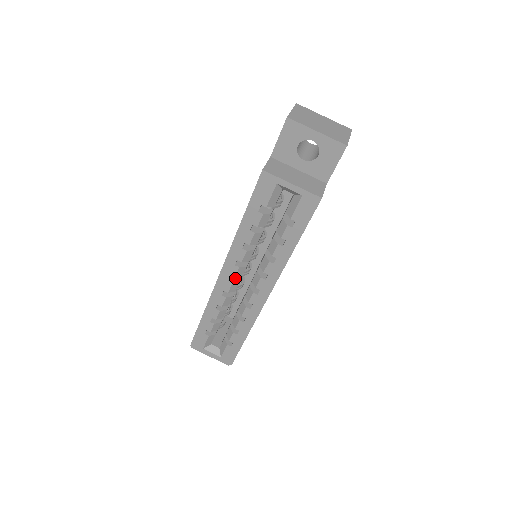
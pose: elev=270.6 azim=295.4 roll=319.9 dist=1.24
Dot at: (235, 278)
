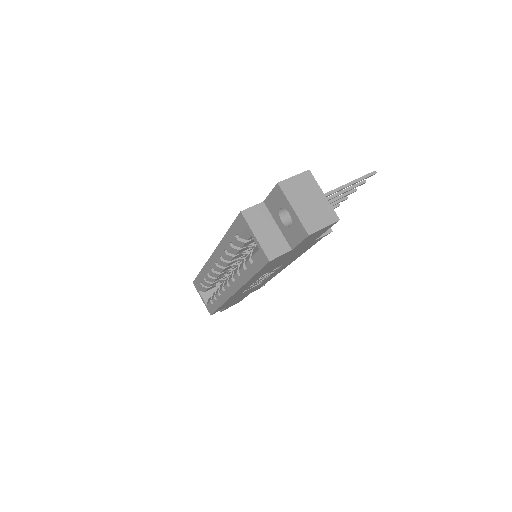
Dot at: occluded
